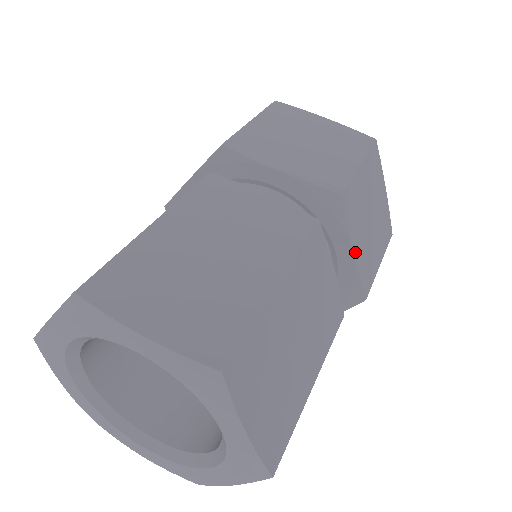
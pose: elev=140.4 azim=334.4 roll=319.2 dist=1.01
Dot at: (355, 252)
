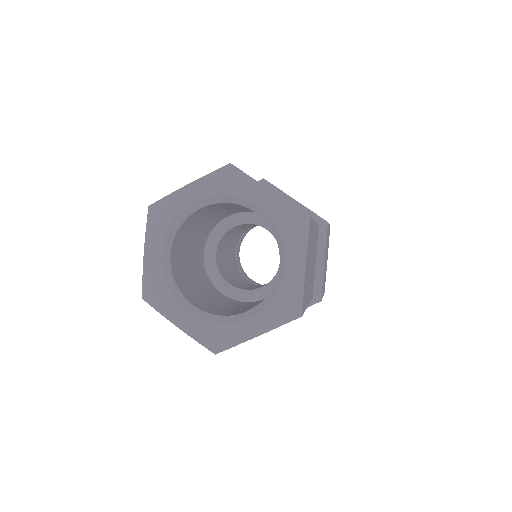
Dot at: (296, 201)
